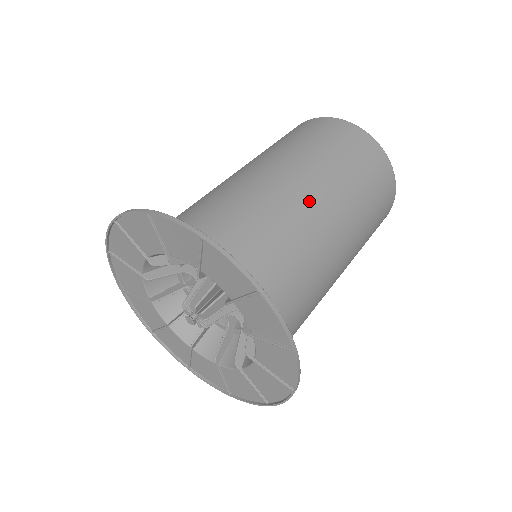
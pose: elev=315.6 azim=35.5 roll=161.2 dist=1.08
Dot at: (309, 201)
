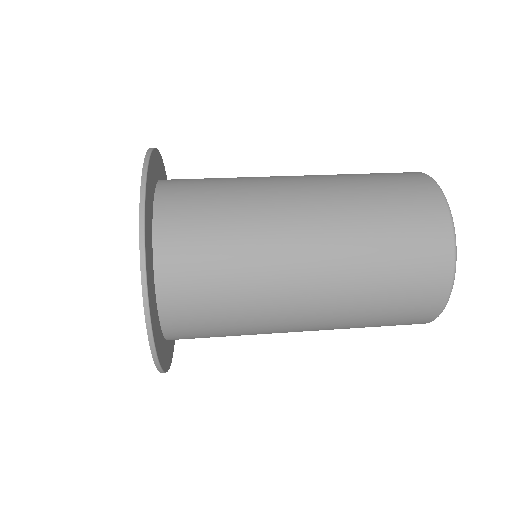
Dot at: (296, 229)
